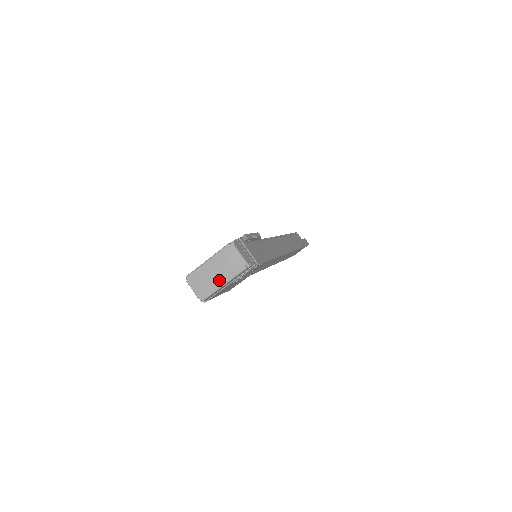
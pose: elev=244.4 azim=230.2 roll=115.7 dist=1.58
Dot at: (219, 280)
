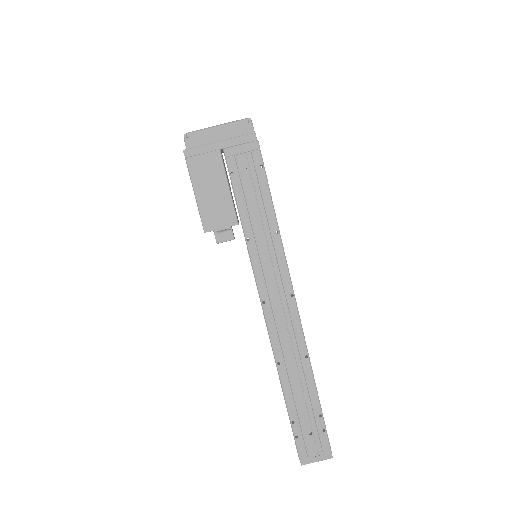
Dot at: (215, 126)
